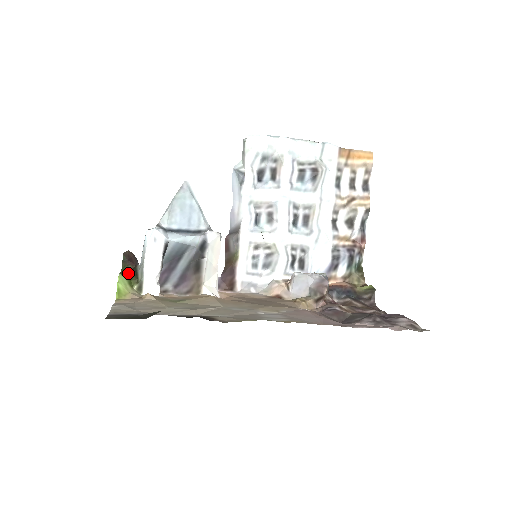
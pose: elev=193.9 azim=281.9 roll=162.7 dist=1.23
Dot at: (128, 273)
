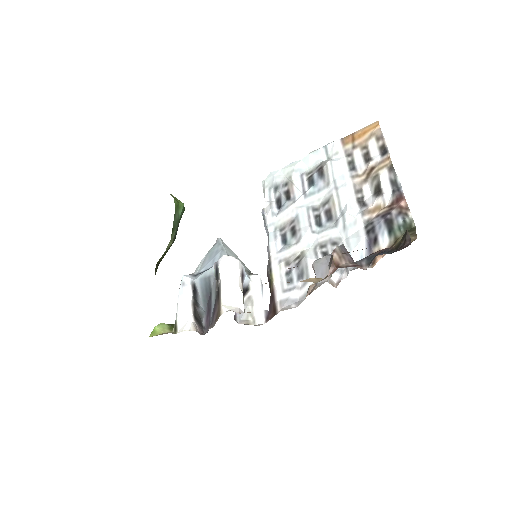
Dot at: occluded
